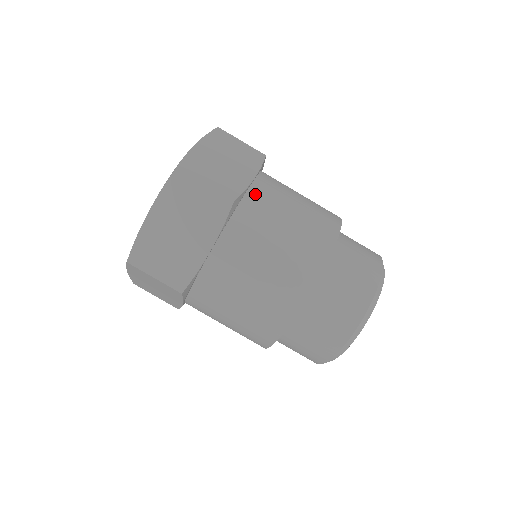
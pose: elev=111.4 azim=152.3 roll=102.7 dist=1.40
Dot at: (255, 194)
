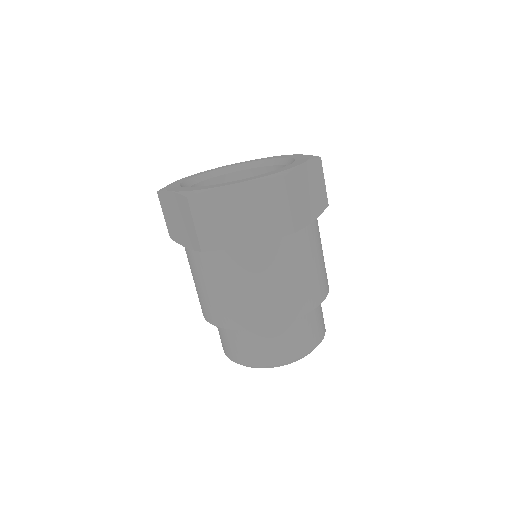
Dot at: (305, 233)
